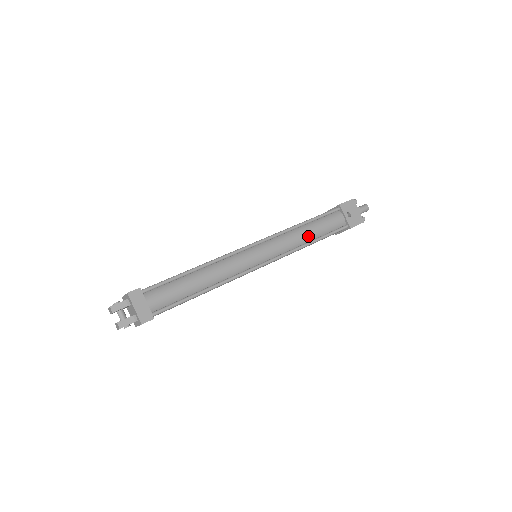
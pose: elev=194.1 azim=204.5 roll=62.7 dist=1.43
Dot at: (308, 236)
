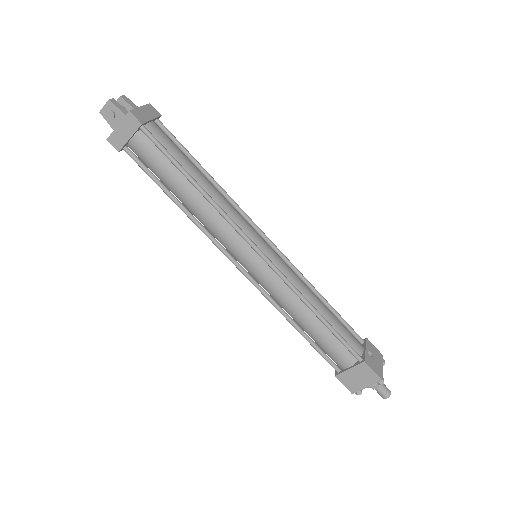
Dot at: (318, 305)
